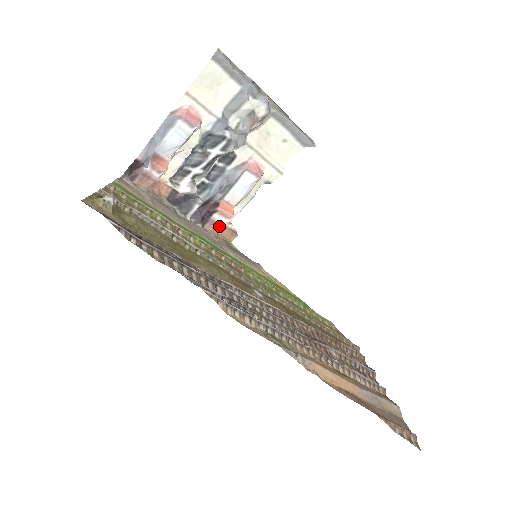
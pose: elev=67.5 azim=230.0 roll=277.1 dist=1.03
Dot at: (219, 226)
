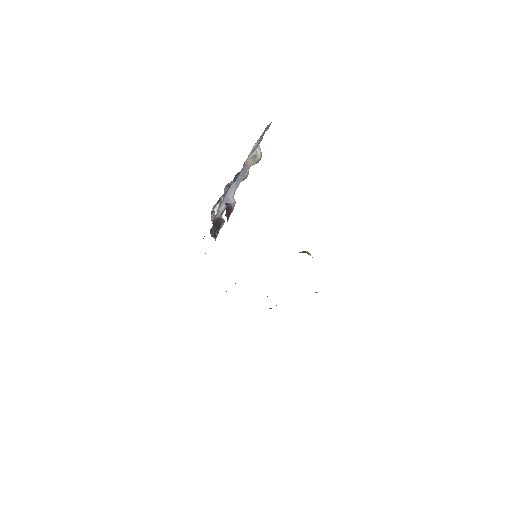
Dot at: occluded
